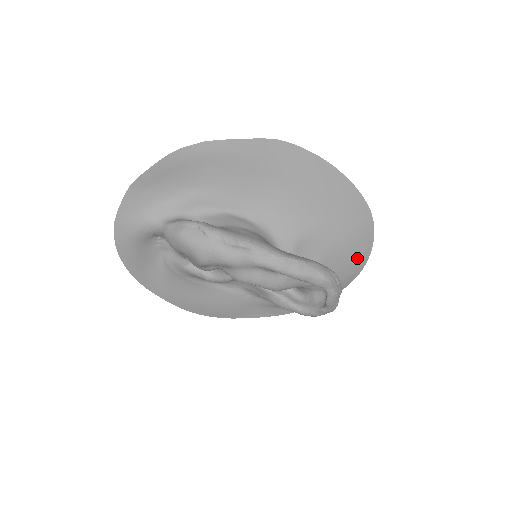
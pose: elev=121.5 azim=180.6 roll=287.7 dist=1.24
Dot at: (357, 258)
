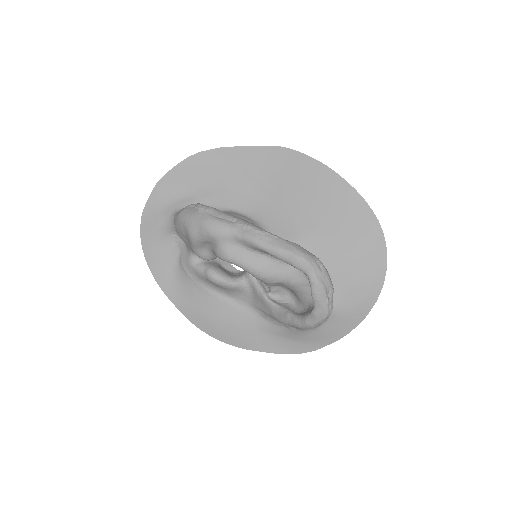
Dot at: (369, 276)
